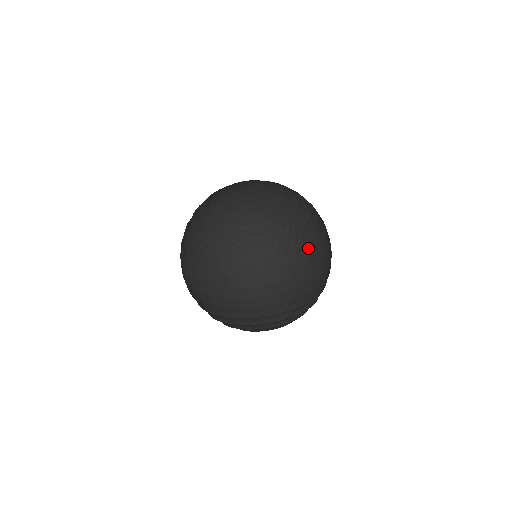
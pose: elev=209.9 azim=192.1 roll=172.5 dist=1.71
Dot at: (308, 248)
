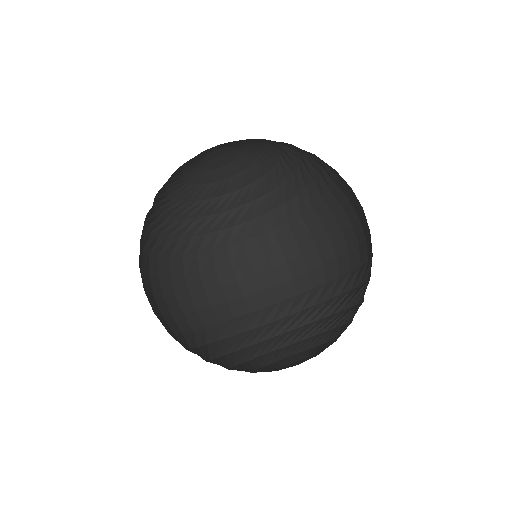
Dot at: (295, 228)
